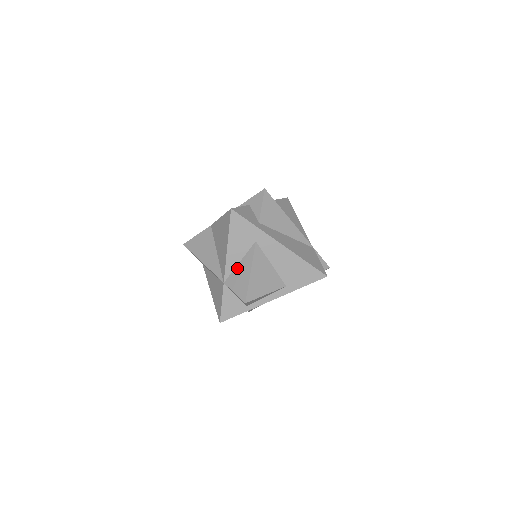
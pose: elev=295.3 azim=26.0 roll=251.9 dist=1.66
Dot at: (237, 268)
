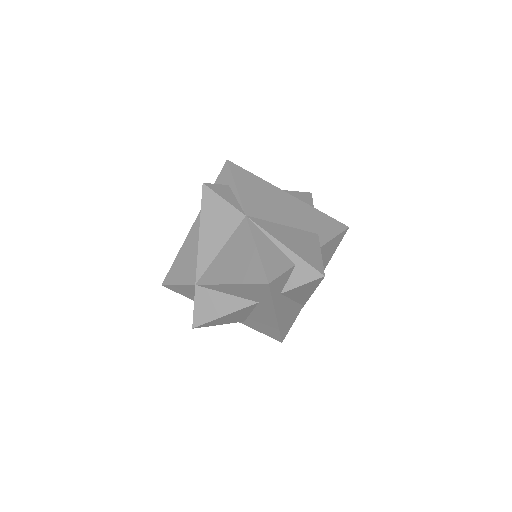
Dot at: (219, 294)
